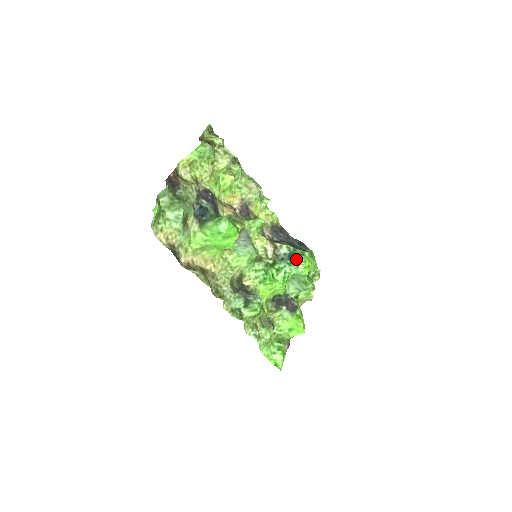
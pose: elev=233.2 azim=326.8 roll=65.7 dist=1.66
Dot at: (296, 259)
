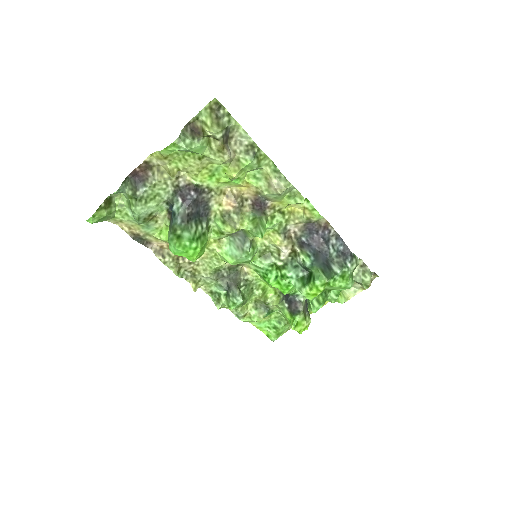
Dot at: (308, 277)
